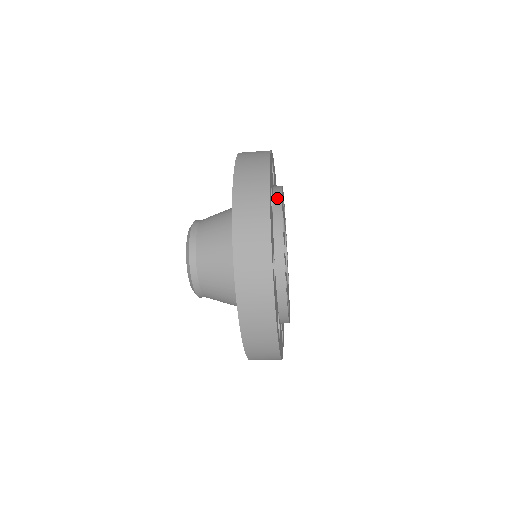
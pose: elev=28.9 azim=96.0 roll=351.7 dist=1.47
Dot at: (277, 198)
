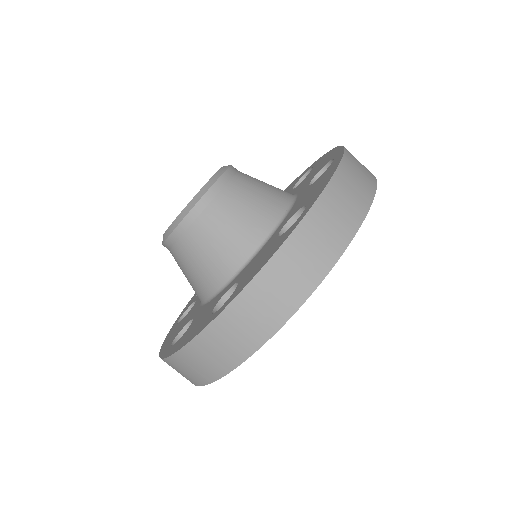
Dot at: occluded
